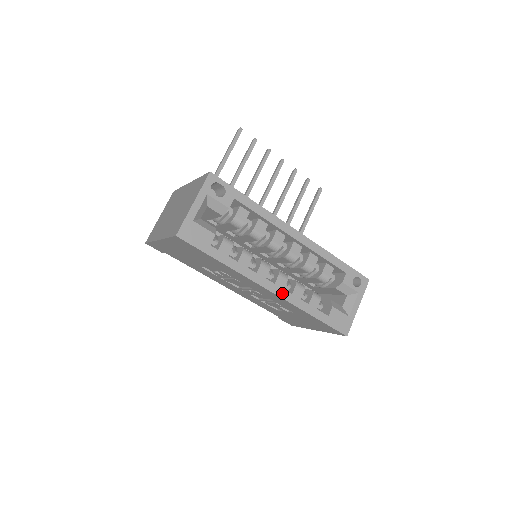
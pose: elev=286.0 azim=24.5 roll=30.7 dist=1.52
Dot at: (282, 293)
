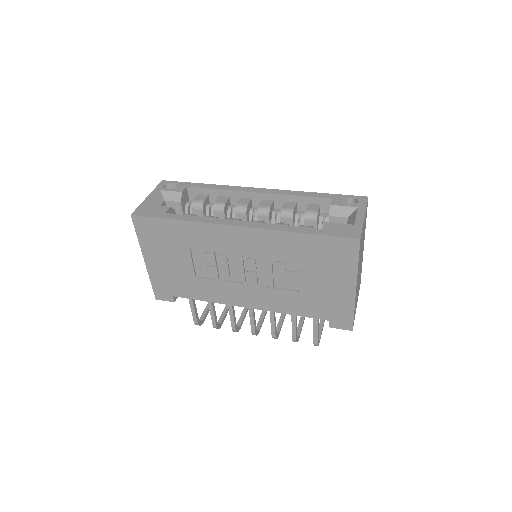
Dot at: (253, 225)
